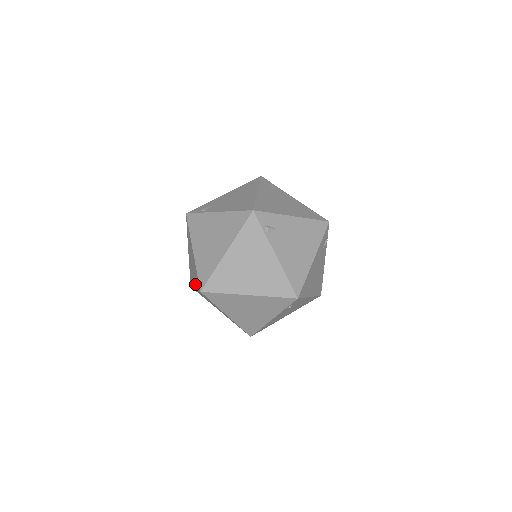
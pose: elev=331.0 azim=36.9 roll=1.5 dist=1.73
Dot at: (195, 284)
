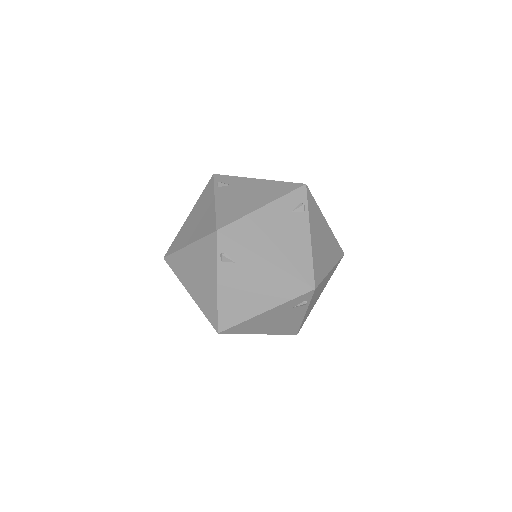
Dot at: occluded
